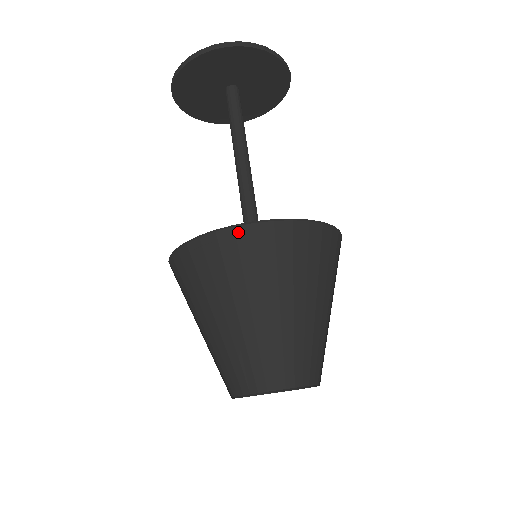
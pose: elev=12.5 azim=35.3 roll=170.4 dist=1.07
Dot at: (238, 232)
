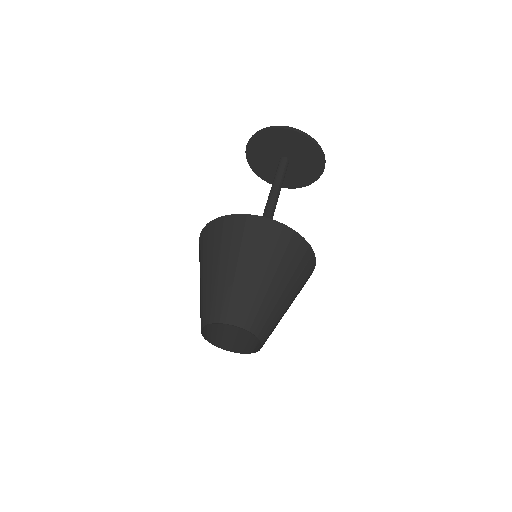
Dot at: (216, 223)
